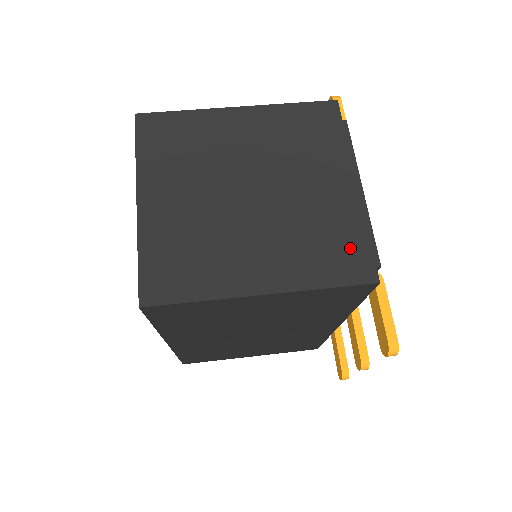
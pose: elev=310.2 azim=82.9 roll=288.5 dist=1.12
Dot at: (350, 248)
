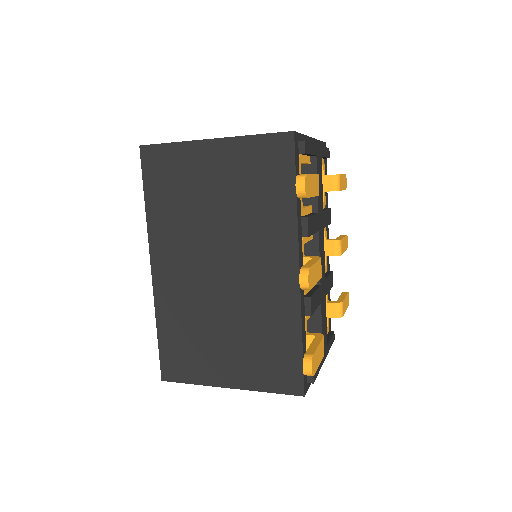
Dot at: occluded
